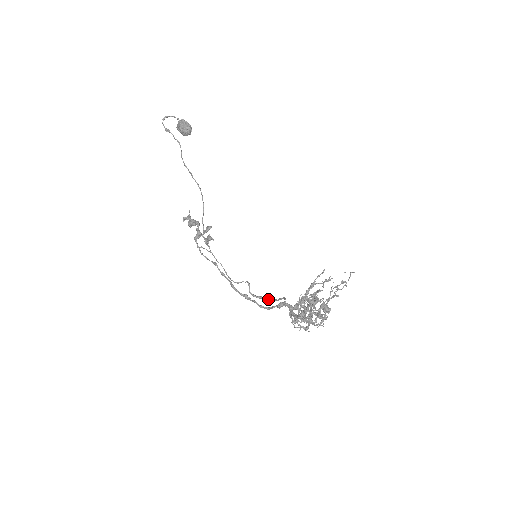
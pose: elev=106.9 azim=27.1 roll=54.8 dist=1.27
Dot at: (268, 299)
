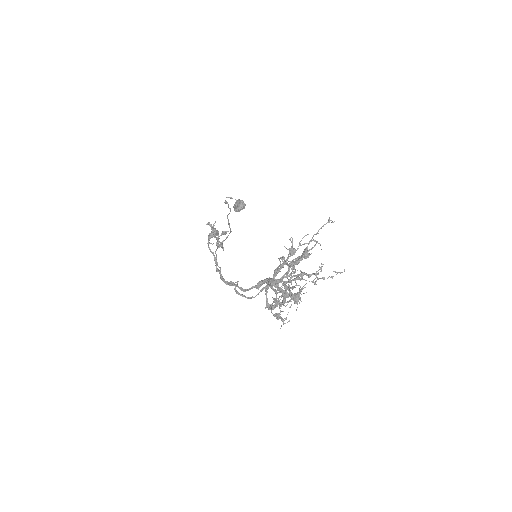
Dot at: (250, 298)
